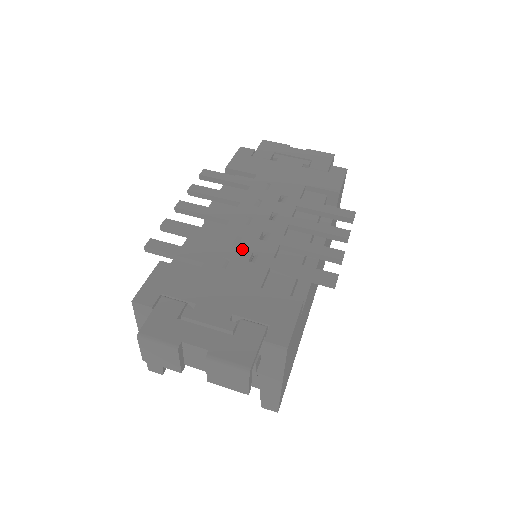
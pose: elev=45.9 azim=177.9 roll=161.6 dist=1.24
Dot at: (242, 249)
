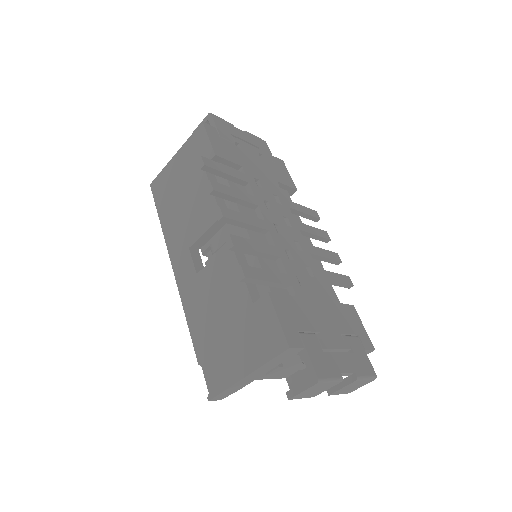
Dot at: (299, 264)
